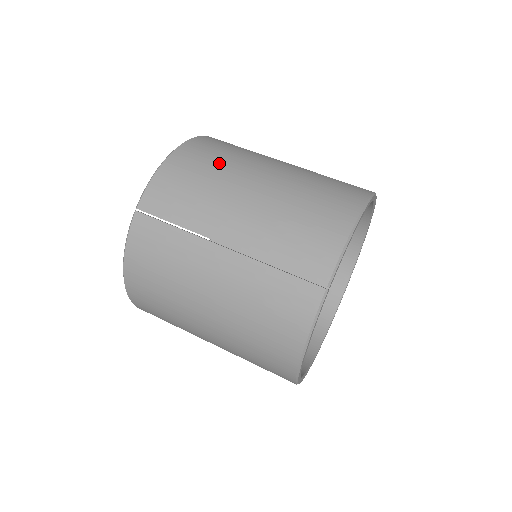
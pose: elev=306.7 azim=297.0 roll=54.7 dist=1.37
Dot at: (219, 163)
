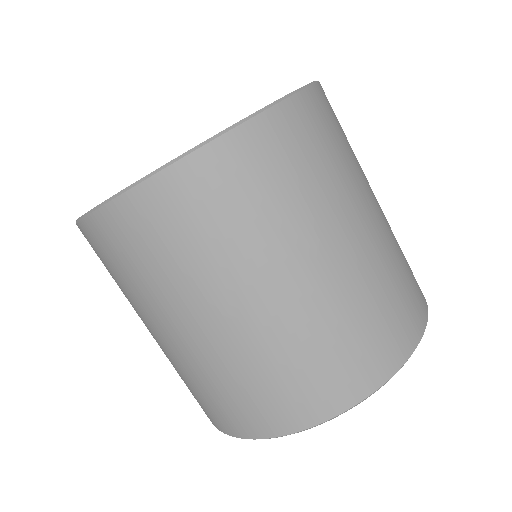
Dot at: (129, 279)
